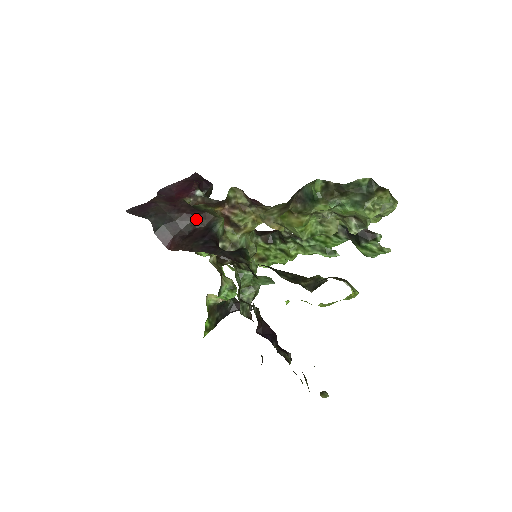
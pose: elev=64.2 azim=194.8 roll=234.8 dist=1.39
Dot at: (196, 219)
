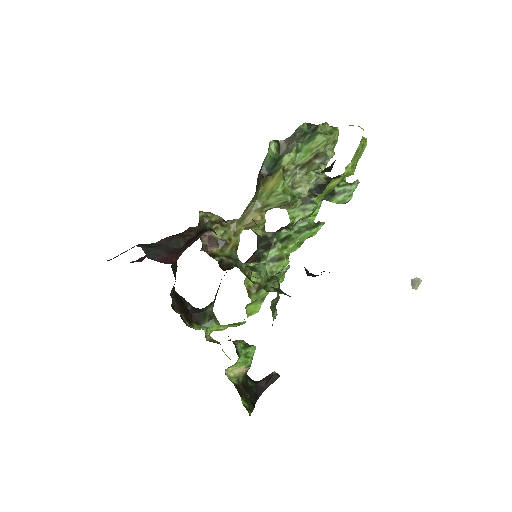
Dot at: (183, 235)
